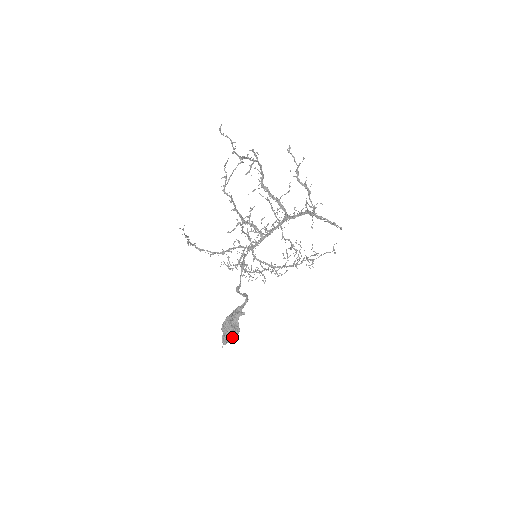
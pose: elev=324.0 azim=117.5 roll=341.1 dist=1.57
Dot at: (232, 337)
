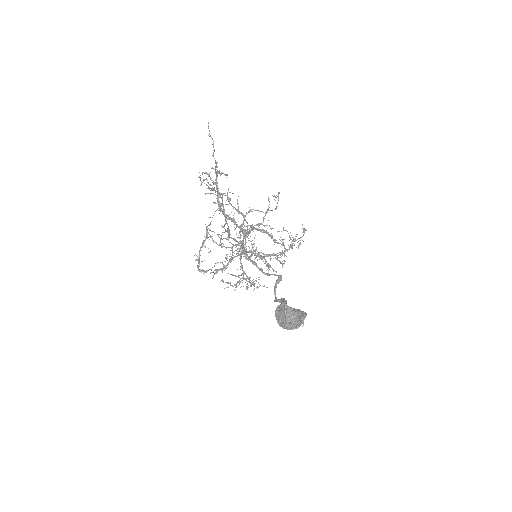
Dot at: (303, 313)
